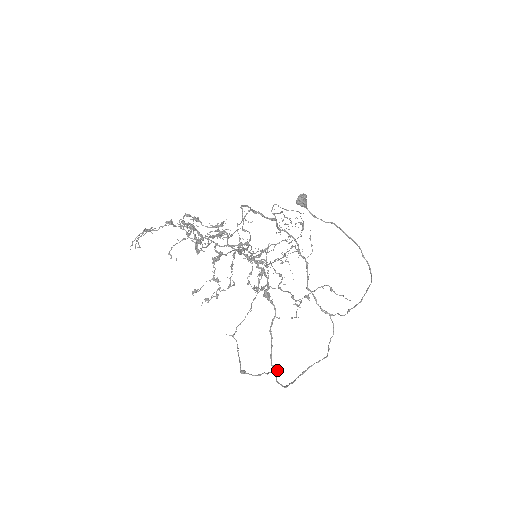
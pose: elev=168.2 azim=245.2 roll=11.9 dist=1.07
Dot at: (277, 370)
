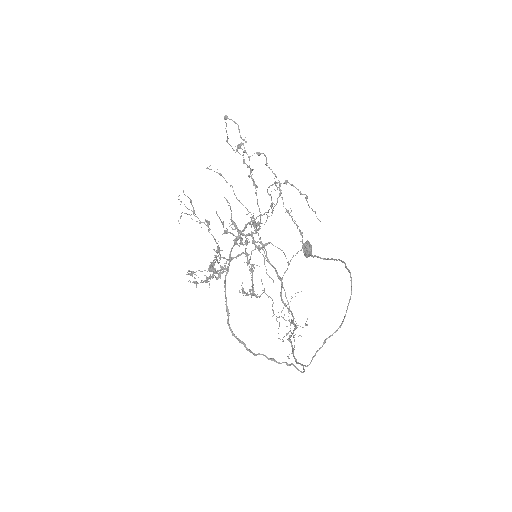
Dot at: (246, 141)
